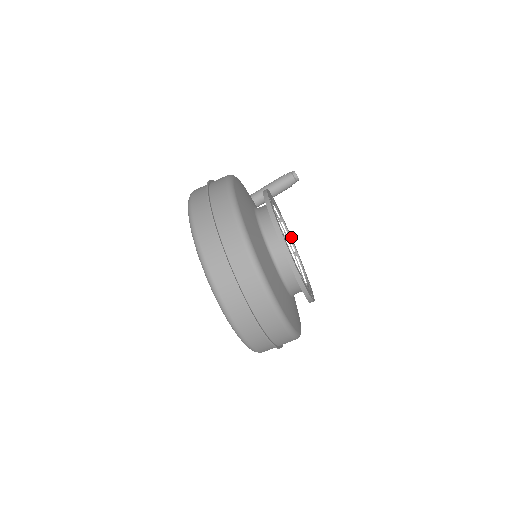
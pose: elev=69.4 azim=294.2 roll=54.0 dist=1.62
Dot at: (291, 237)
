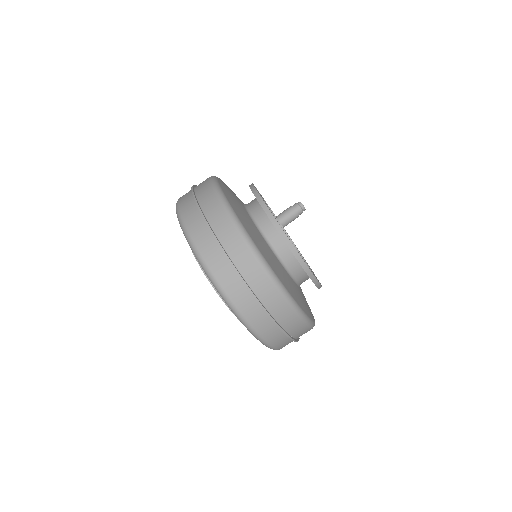
Dot at: occluded
